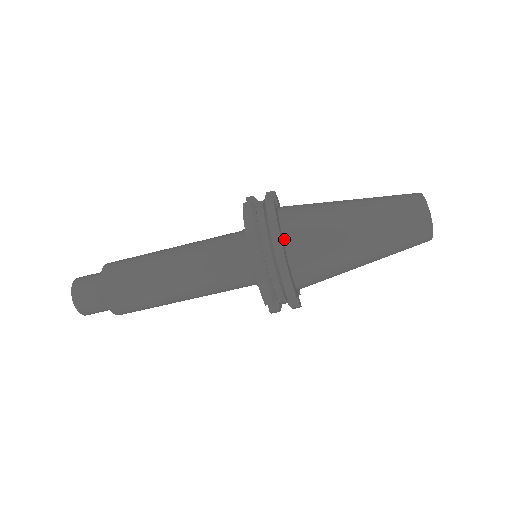
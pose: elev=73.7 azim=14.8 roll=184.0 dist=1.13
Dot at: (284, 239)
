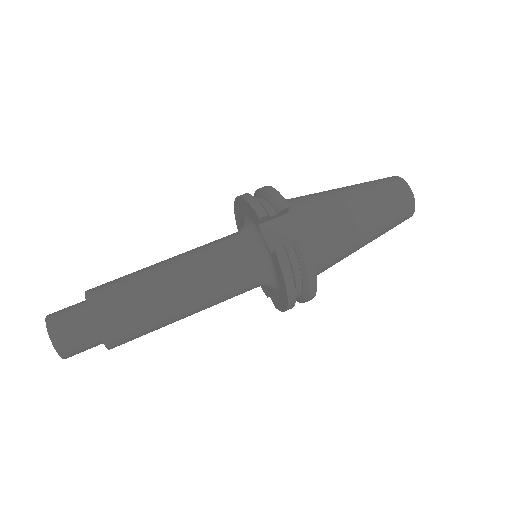
Dot at: occluded
